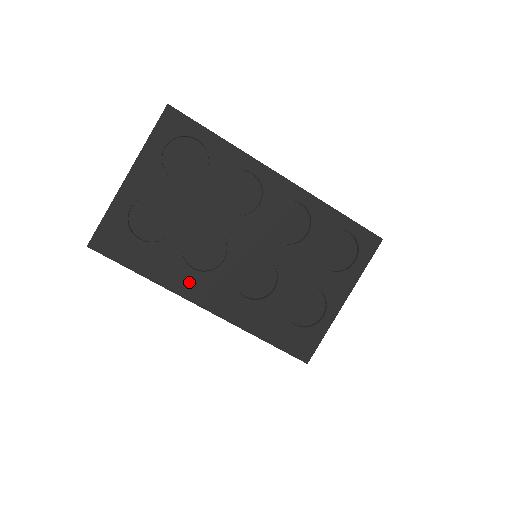
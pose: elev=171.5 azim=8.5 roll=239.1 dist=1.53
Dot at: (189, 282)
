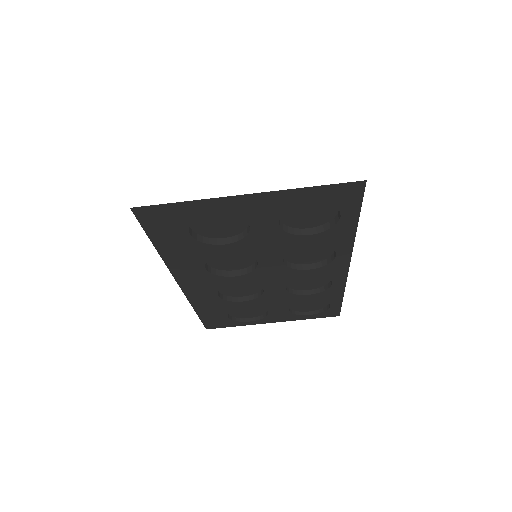
Dot at: (190, 271)
